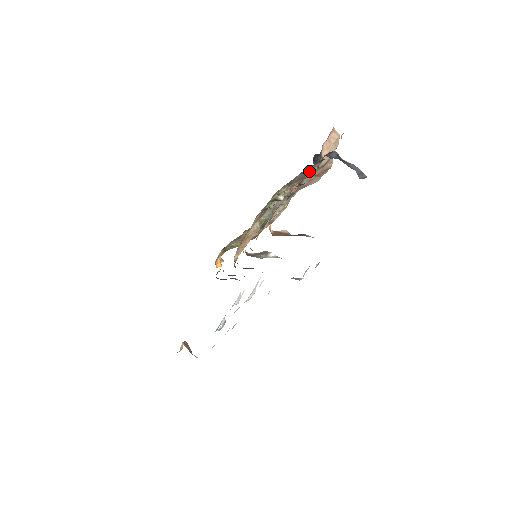
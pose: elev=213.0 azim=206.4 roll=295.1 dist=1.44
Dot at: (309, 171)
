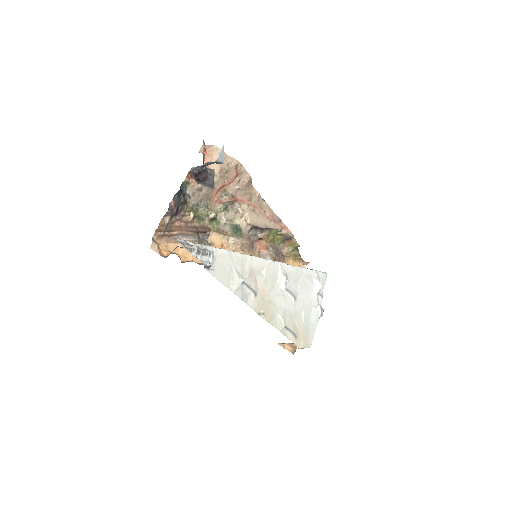
Dot at: (197, 191)
